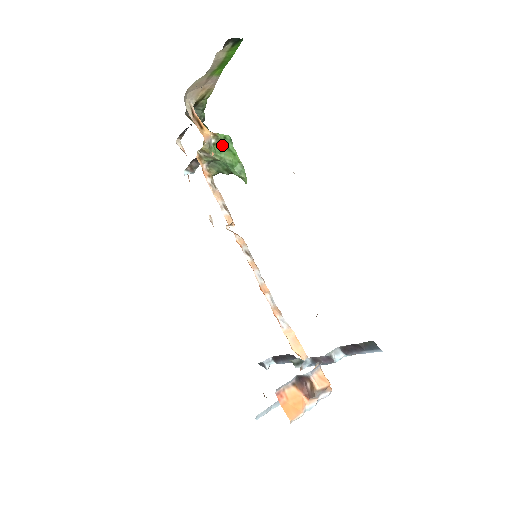
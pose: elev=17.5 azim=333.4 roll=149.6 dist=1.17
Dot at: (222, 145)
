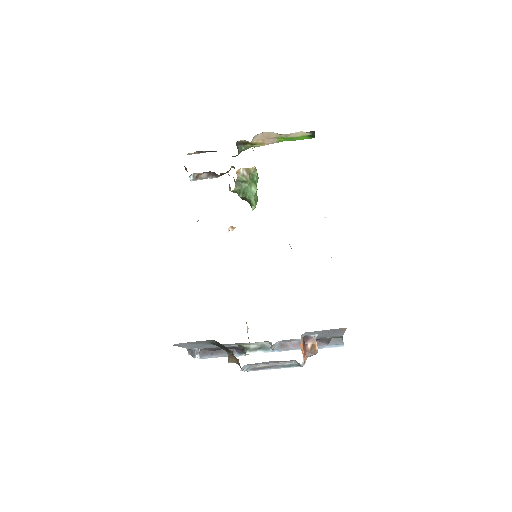
Dot at: (251, 178)
